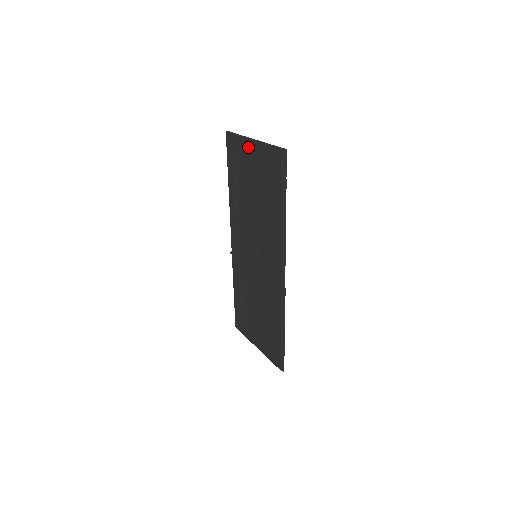
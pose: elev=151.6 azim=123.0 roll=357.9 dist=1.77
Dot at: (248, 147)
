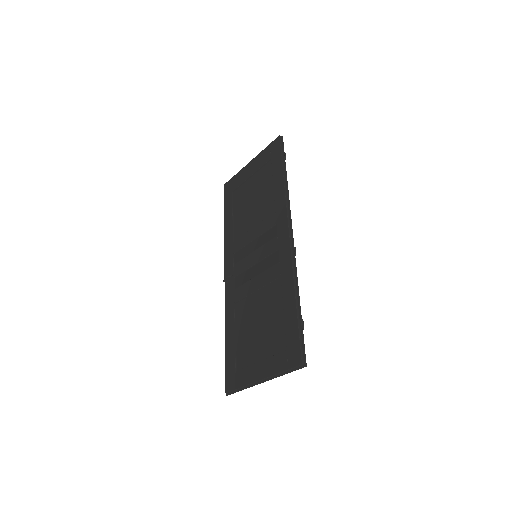
Dot at: (246, 170)
